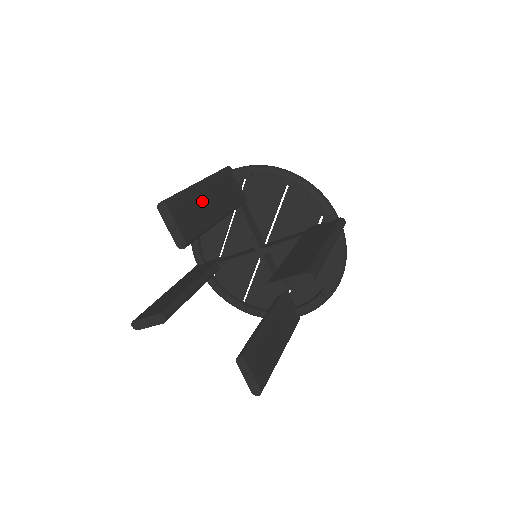
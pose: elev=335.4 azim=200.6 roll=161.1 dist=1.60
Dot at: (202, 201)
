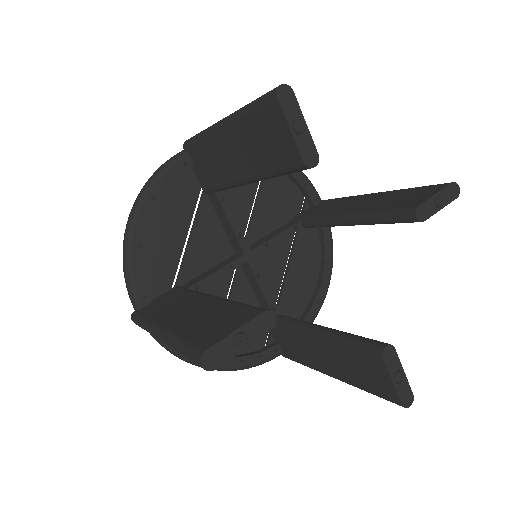
Dot at: occluded
